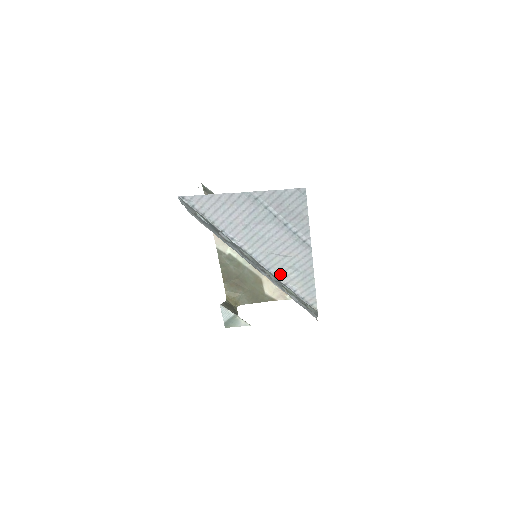
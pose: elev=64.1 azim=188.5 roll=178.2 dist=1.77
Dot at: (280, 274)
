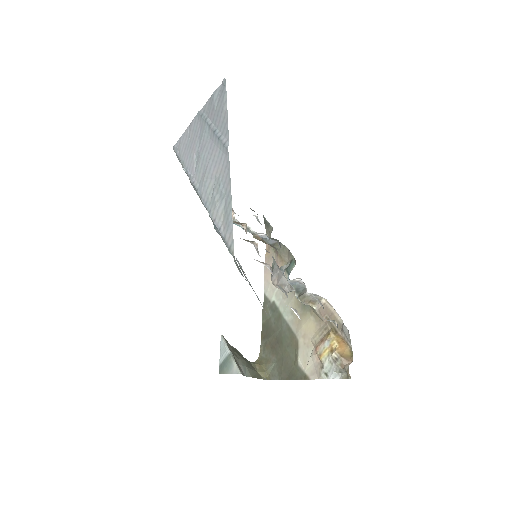
Dot at: (212, 207)
